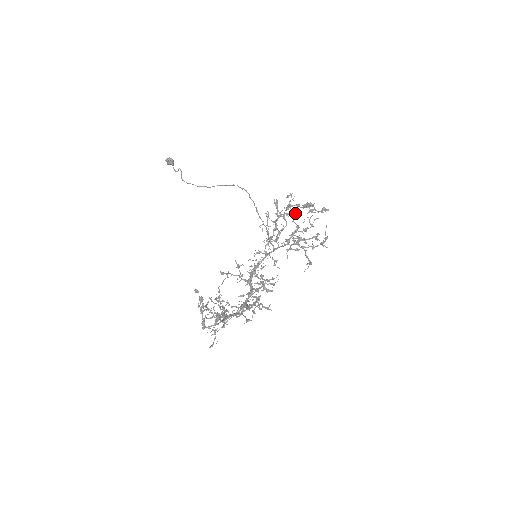
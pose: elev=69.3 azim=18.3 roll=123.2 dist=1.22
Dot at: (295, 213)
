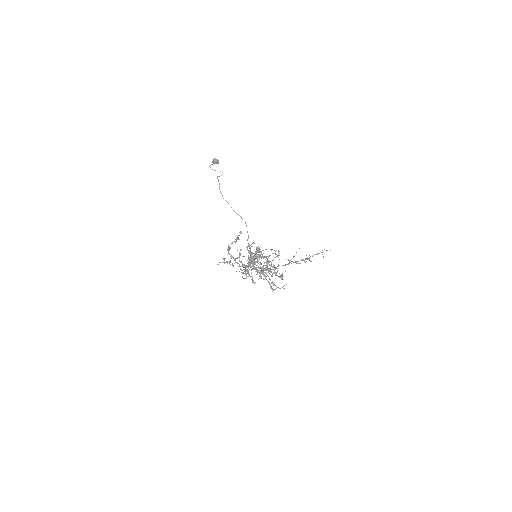
Dot at: occluded
